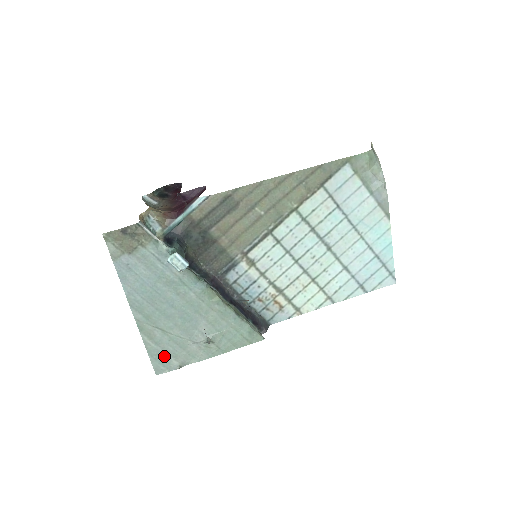
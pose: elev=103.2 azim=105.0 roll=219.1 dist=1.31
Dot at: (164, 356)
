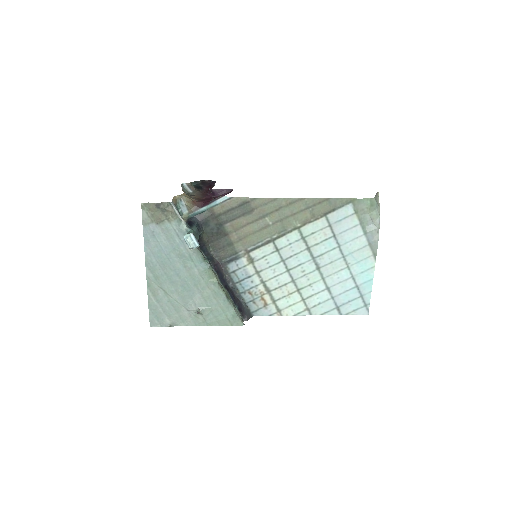
Dot at: (160, 313)
